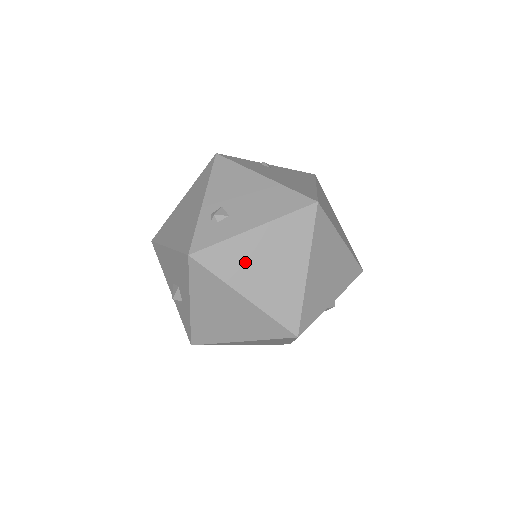
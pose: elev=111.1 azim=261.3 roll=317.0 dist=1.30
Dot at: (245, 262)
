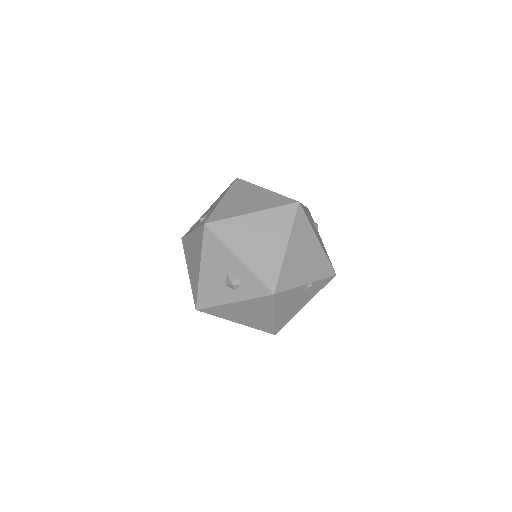
Dot at: (234, 207)
